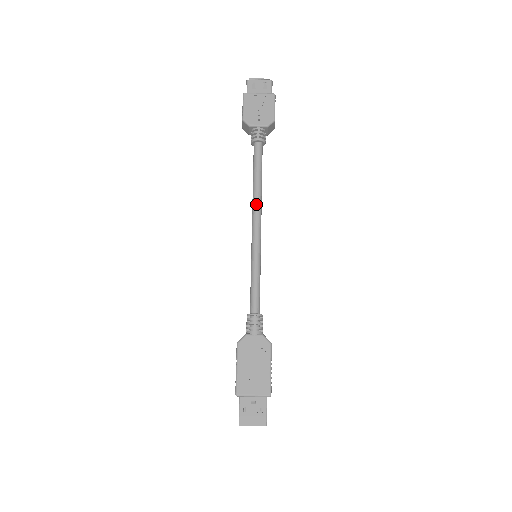
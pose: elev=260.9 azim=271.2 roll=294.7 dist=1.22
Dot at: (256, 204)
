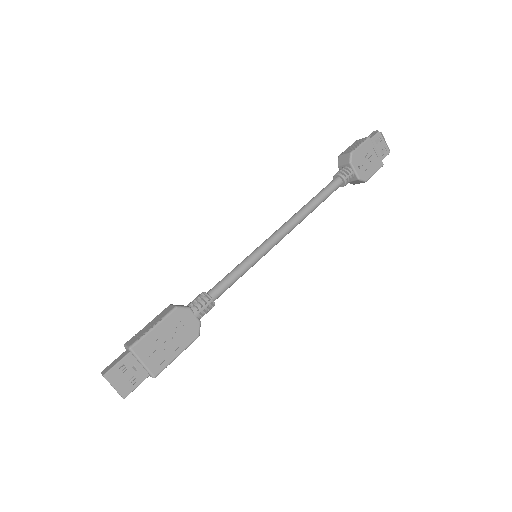
Dot at: (297, 220)
